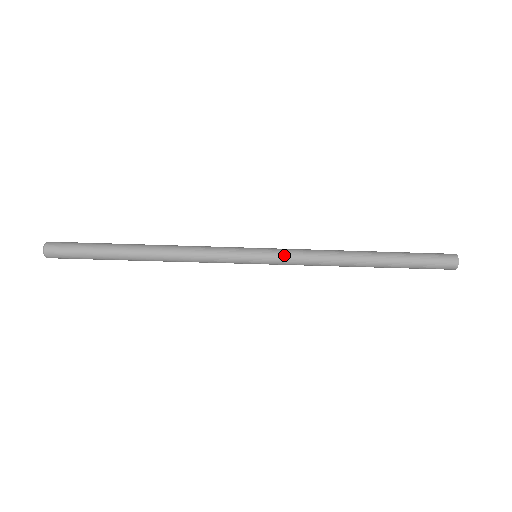
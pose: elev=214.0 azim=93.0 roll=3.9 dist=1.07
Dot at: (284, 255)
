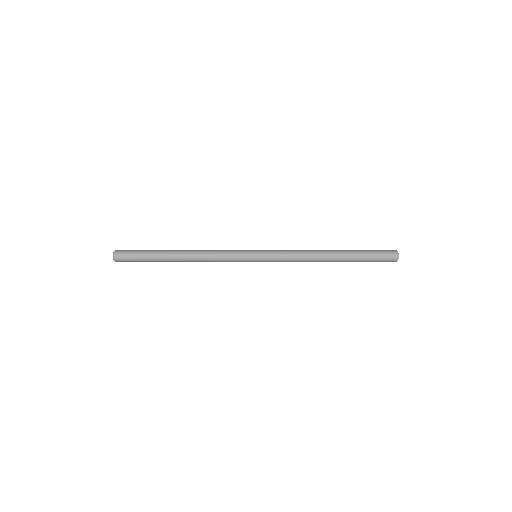
Dot at: (275, 257)
